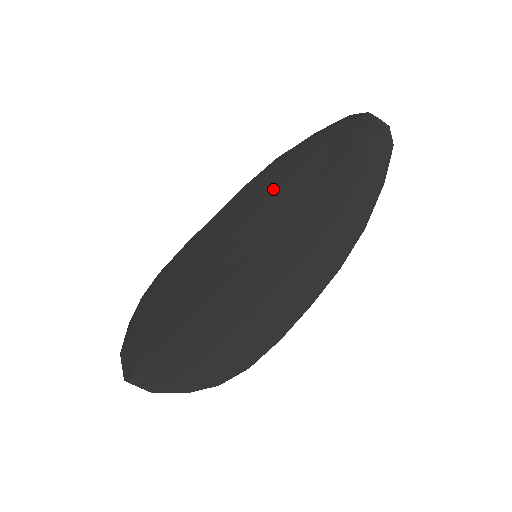
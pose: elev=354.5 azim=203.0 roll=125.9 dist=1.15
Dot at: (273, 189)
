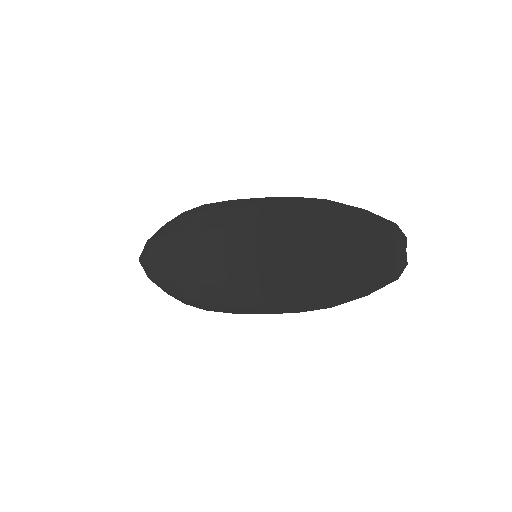
Dot at: (303, 221)
